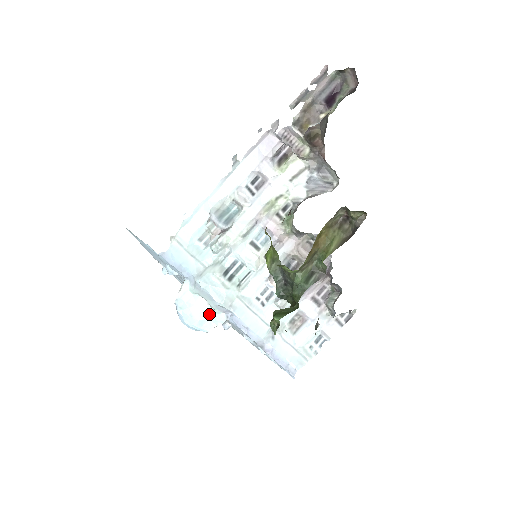
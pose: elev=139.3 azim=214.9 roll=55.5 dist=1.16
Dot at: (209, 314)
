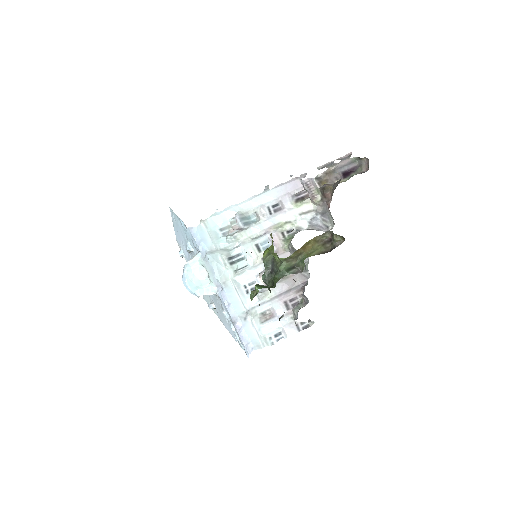
Dot at: (205, 284)
